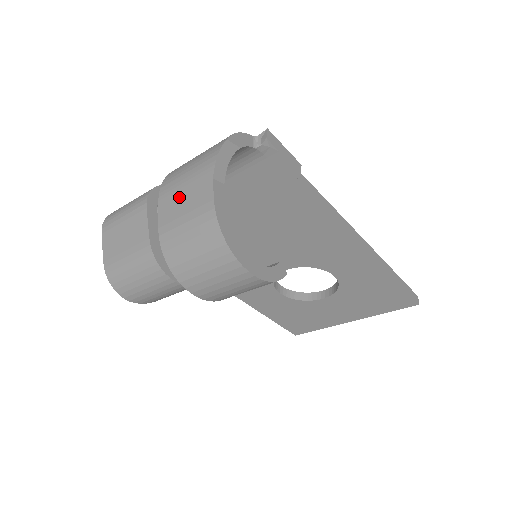
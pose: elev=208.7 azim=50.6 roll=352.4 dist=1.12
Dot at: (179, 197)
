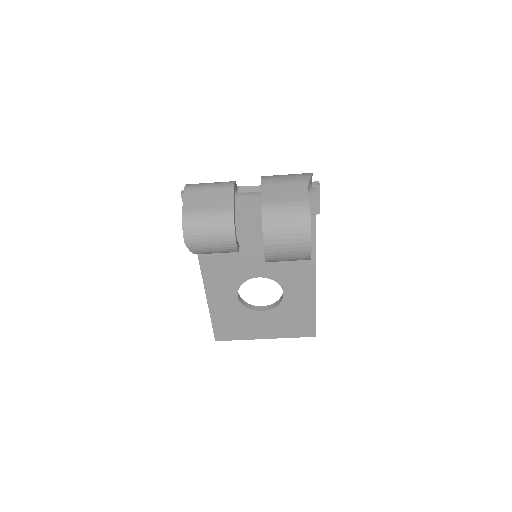
Dot at: (280, 189)
